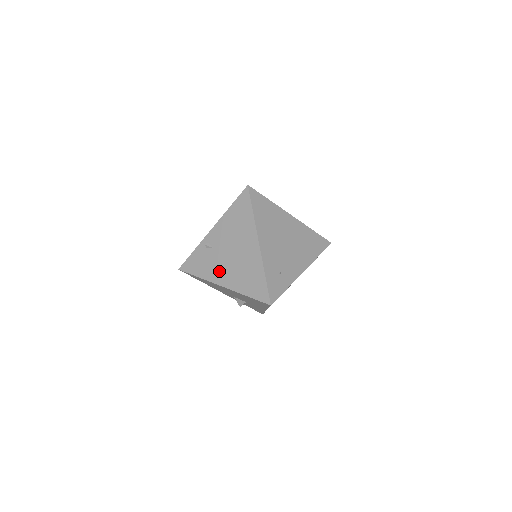
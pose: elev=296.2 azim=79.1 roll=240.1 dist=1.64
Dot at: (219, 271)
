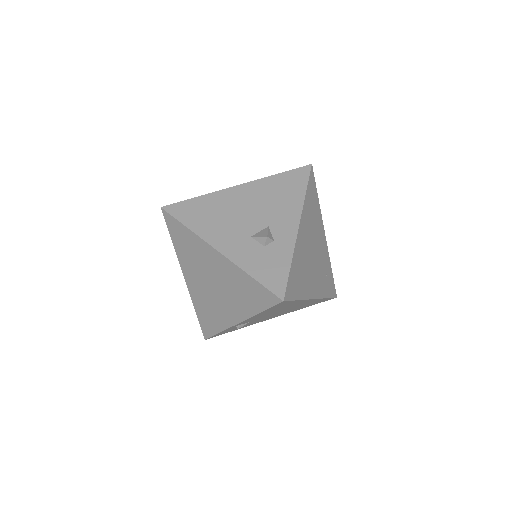
Dot at: occluded
